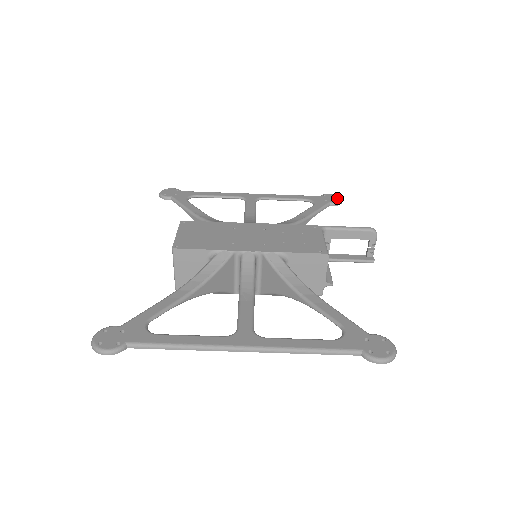
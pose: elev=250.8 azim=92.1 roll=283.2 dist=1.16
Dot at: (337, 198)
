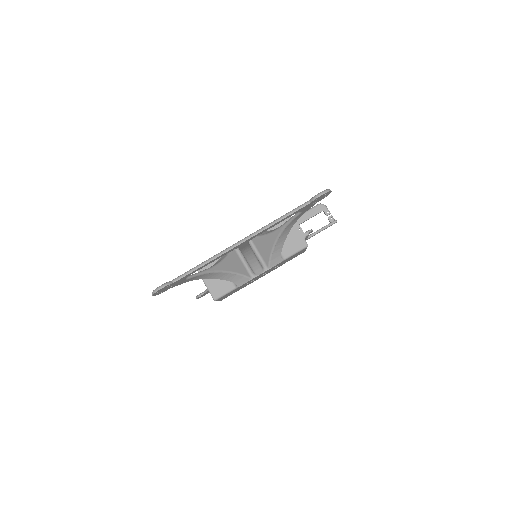
Dot at: occluded
